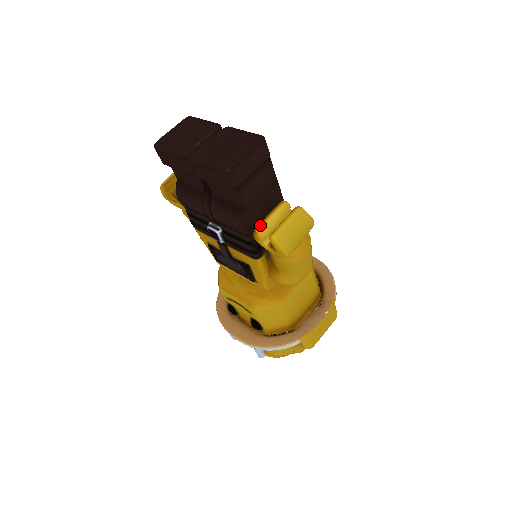
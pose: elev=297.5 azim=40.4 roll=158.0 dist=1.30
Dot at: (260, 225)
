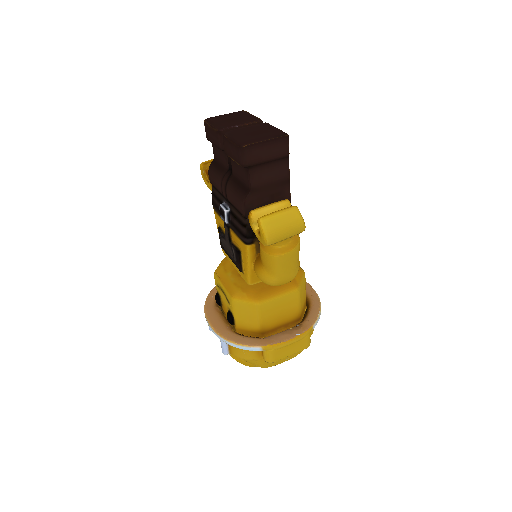
Dot at: (257, 208)
